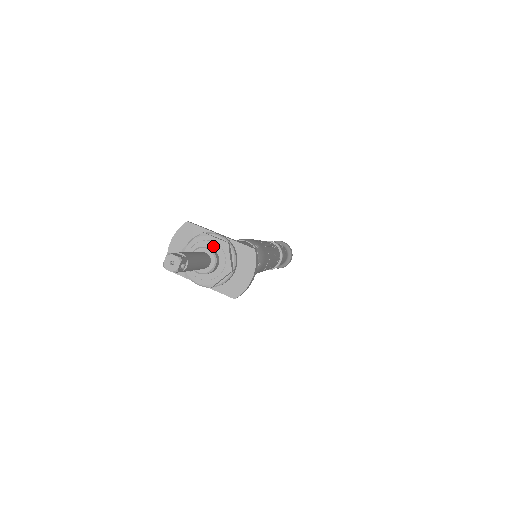
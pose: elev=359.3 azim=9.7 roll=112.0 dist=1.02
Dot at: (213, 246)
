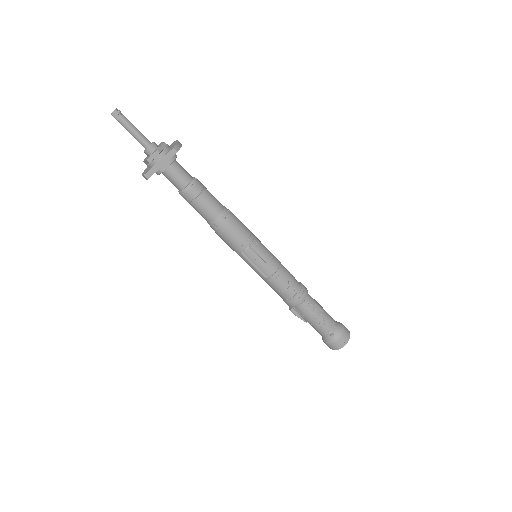
Dot at: occluded
